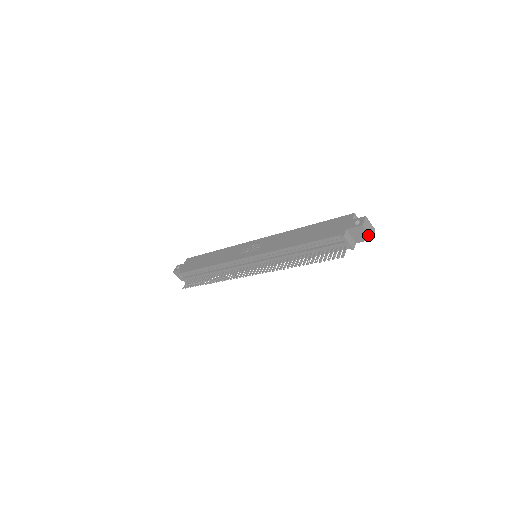
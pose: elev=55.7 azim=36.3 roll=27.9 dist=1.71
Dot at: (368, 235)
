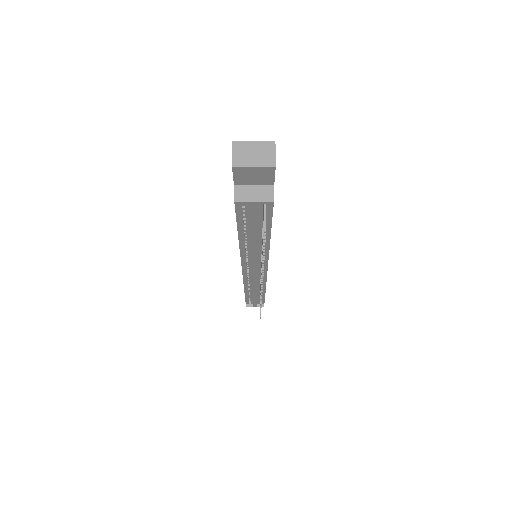
Dot at: (261, 168)
